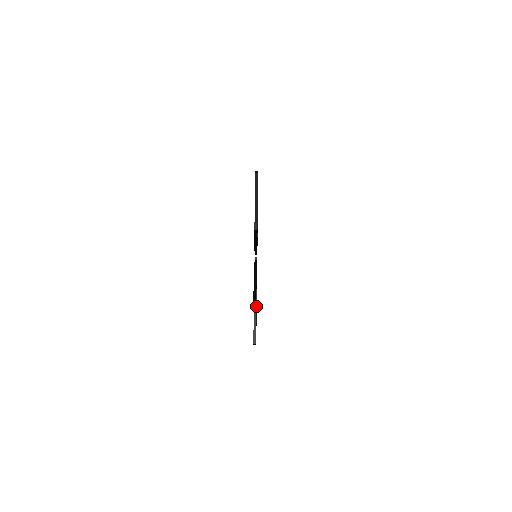
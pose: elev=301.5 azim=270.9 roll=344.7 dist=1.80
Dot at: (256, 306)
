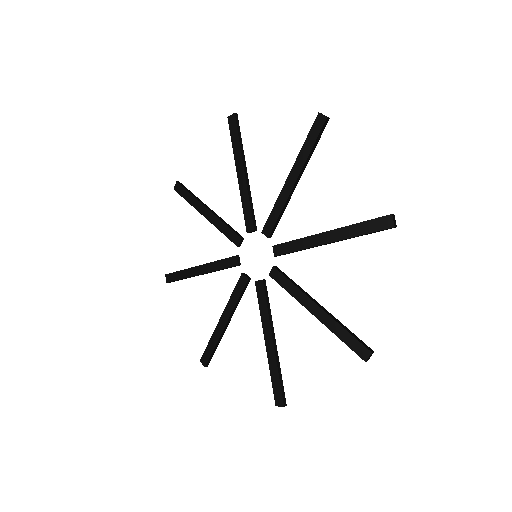
Dot at: (277, 356)
